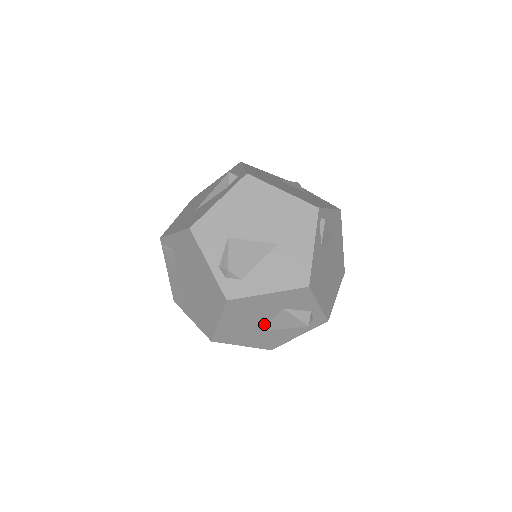
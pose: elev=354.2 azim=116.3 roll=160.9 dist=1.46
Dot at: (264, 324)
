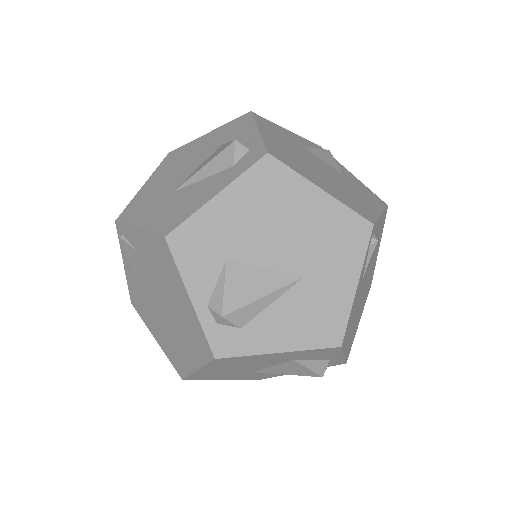
Dot at: (260, 368)
